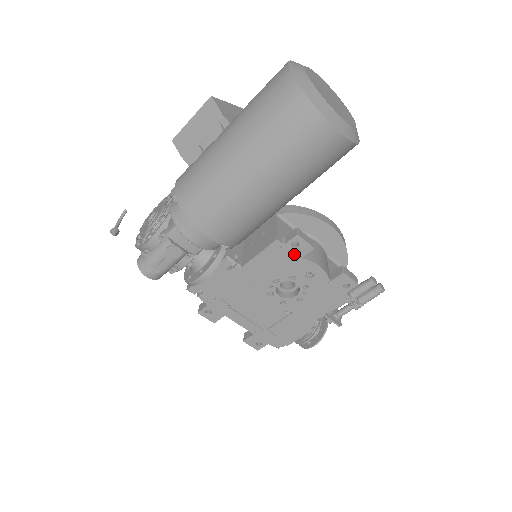
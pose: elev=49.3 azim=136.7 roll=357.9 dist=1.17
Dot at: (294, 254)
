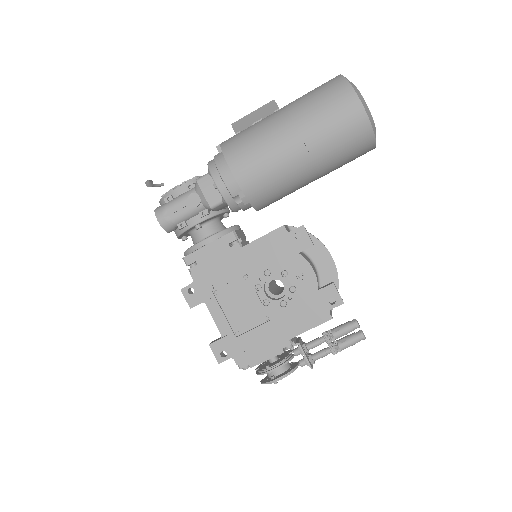
Dot at: (294, 246)
